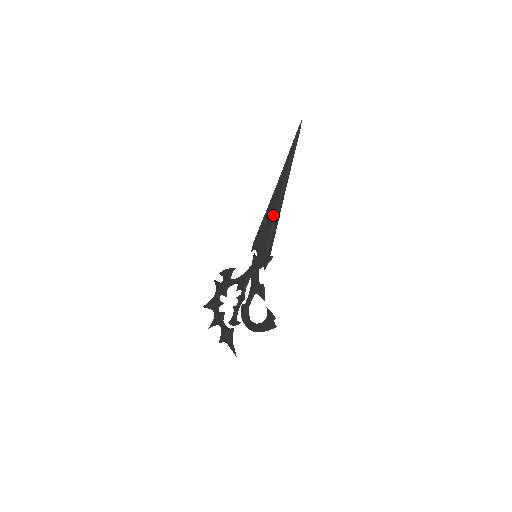
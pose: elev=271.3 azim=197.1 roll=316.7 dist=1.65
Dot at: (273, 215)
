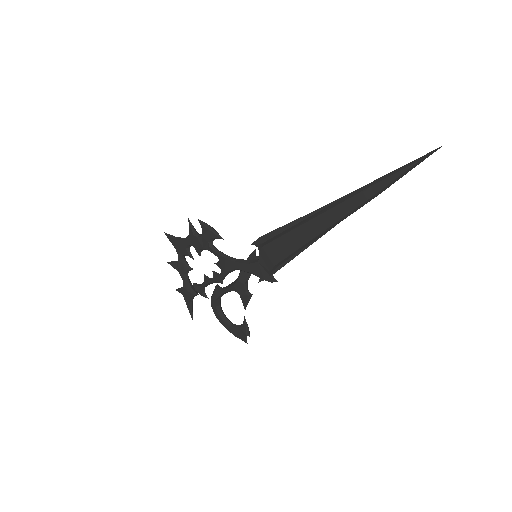
Dot at: (304, 242)
